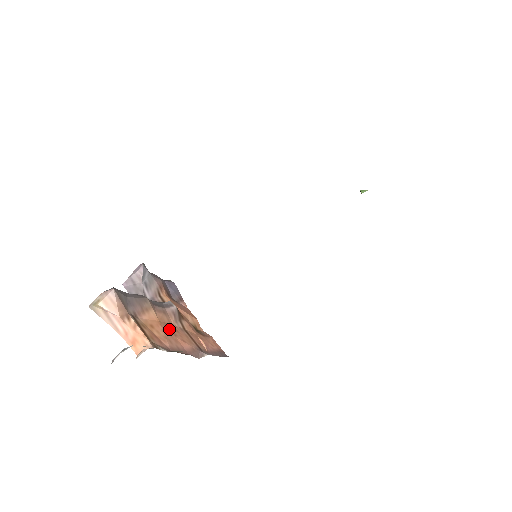
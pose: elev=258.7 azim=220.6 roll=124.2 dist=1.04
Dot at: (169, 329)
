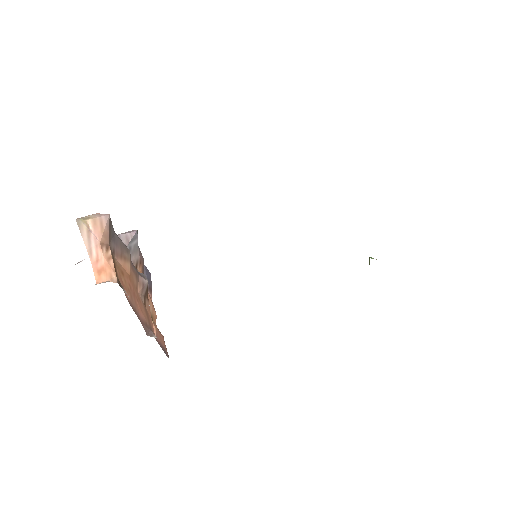
Dot at: (134, 290)
